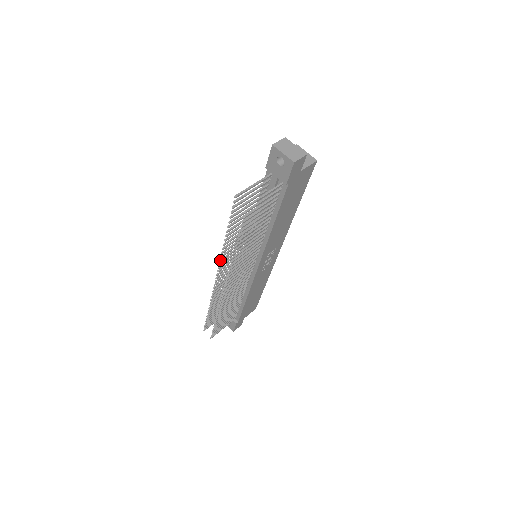
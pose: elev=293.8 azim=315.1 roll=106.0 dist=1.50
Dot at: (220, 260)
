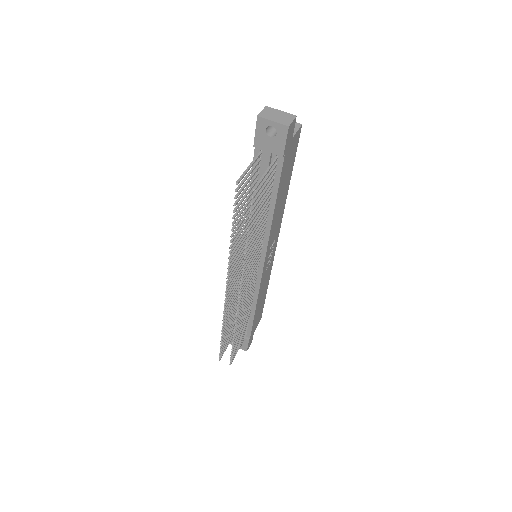
Dot at: (228, 268)
